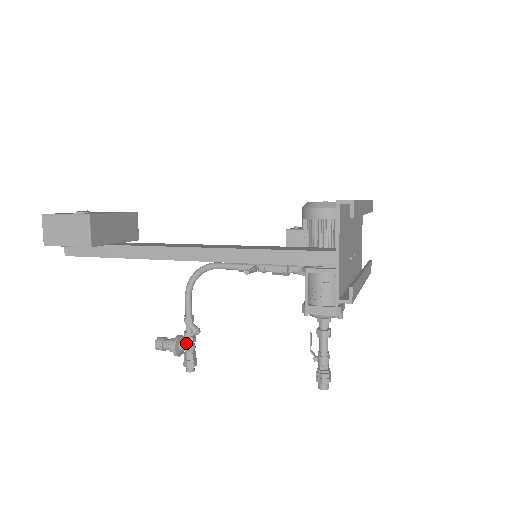
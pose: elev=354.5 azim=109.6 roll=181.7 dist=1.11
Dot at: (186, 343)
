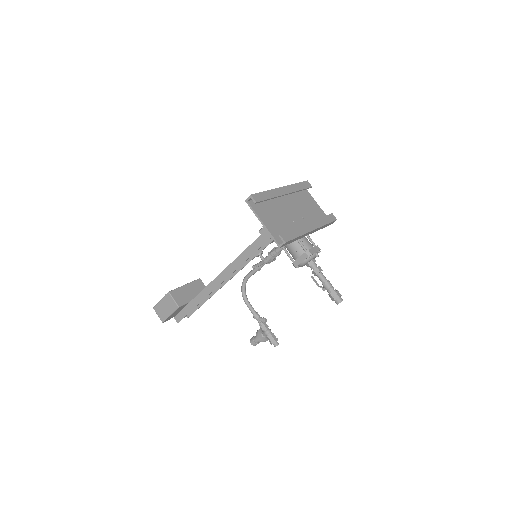
Dot at: (263, 330)
